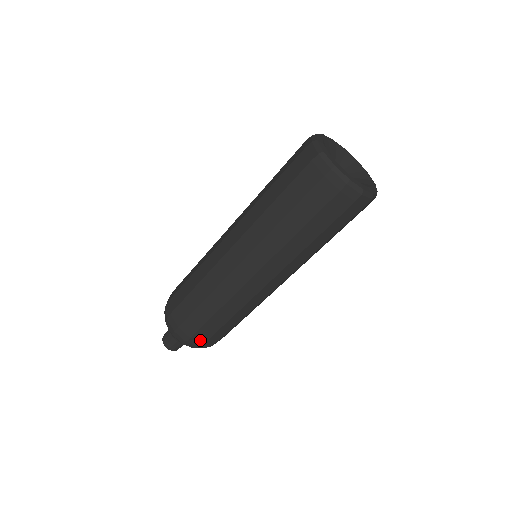
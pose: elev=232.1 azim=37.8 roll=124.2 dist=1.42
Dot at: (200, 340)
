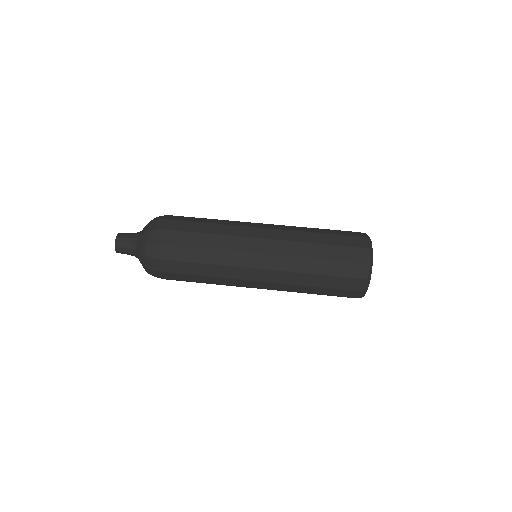
Dot at: (163, 267)
